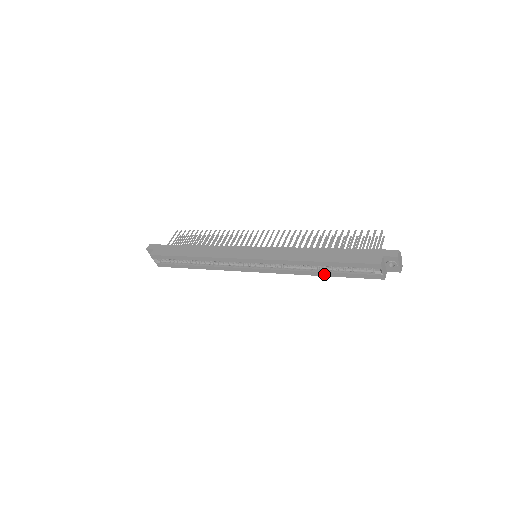
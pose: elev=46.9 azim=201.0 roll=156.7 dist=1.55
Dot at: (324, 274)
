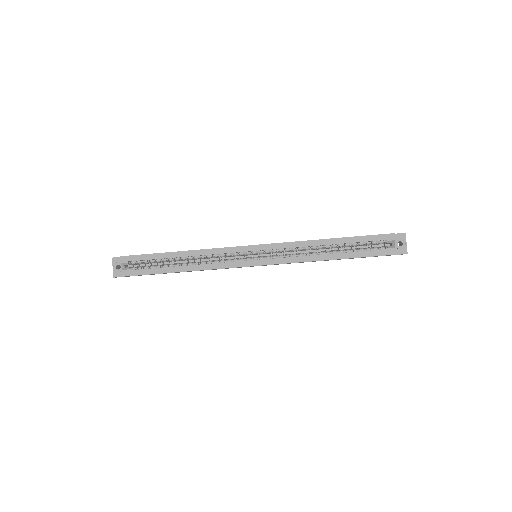
Dot at: (336, 256)
